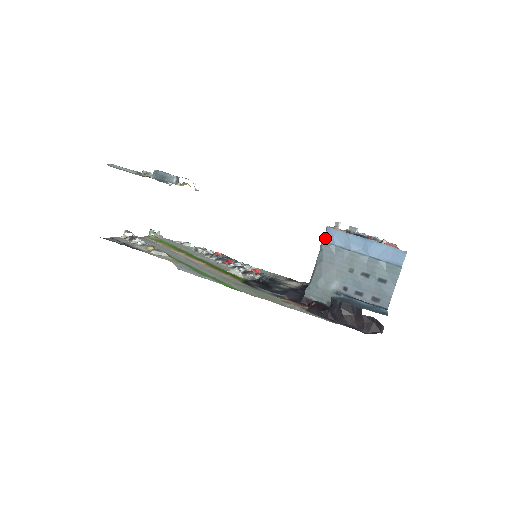
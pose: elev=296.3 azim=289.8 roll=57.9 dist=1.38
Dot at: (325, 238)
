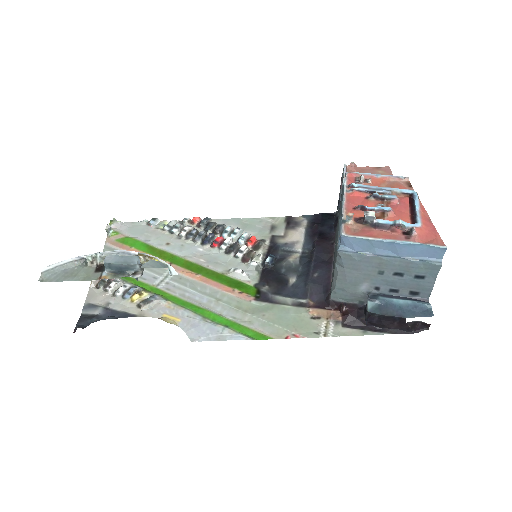
Dot at: (341, 244)
